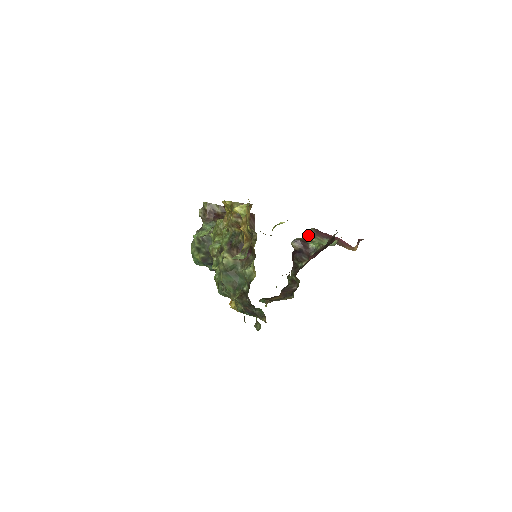
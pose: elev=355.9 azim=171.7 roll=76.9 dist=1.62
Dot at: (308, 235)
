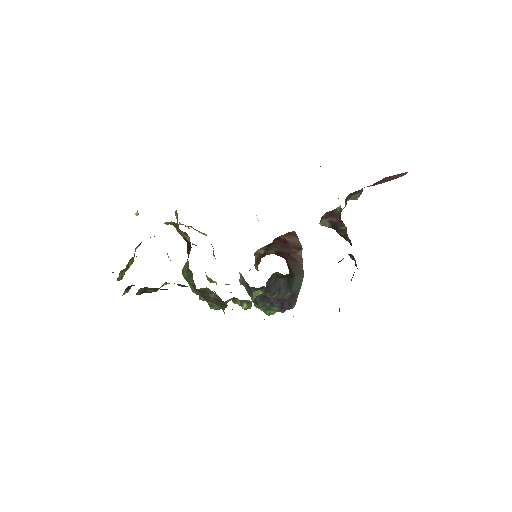
Dot at: (345, 204)
